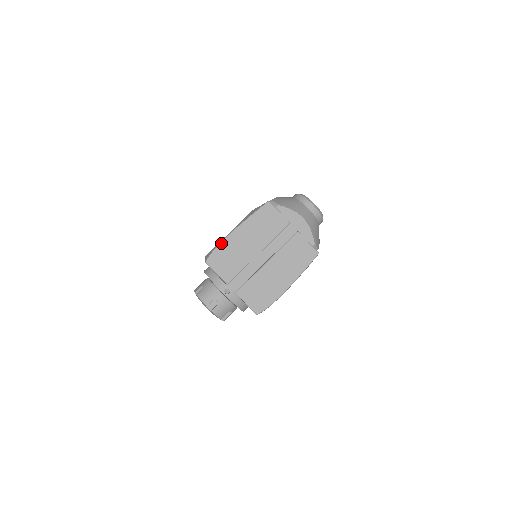
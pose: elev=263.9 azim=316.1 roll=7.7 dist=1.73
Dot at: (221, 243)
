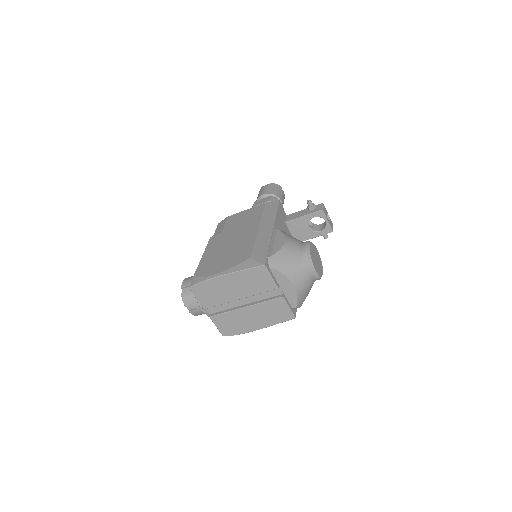
Dot at: (207, 280)
